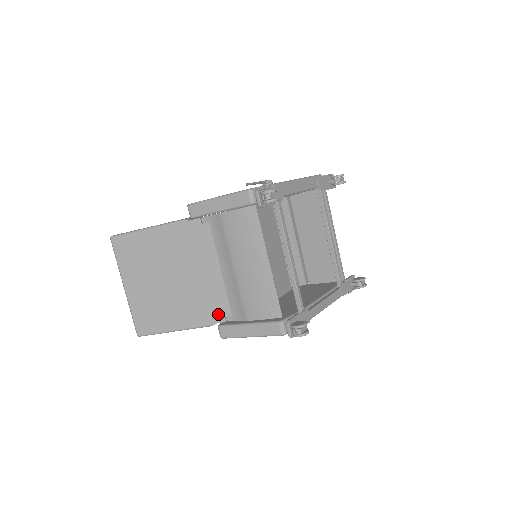
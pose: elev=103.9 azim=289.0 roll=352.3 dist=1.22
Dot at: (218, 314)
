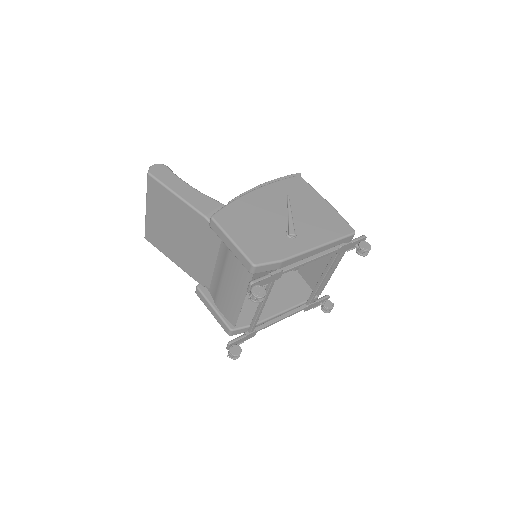
Dot at: (201, 280)
